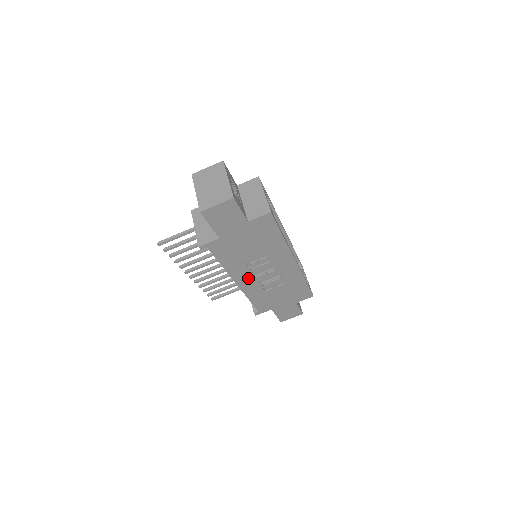
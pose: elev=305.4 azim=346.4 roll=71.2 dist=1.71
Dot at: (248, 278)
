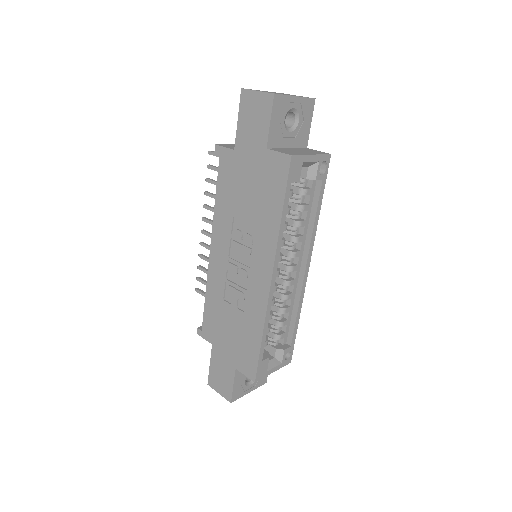
Dot at: (223, 253)
